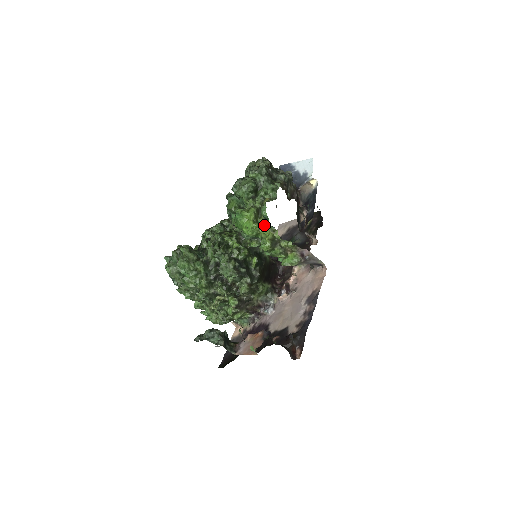
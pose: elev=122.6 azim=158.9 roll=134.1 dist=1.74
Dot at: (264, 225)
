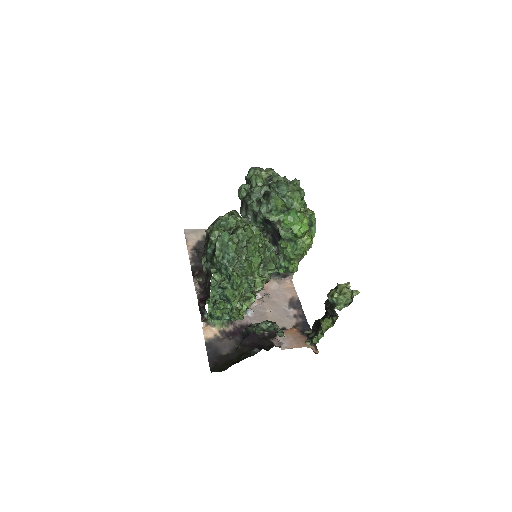
Dot at: (308, 231)
